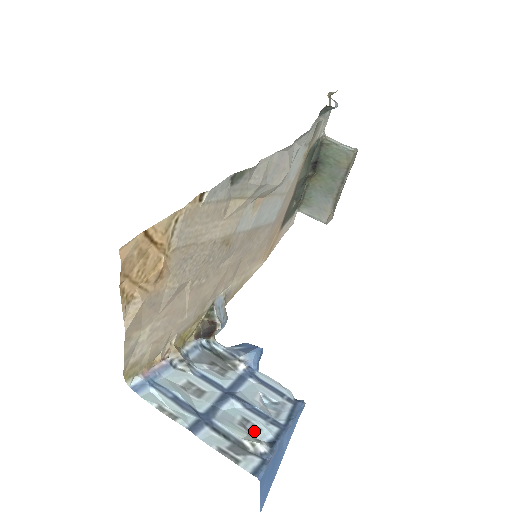
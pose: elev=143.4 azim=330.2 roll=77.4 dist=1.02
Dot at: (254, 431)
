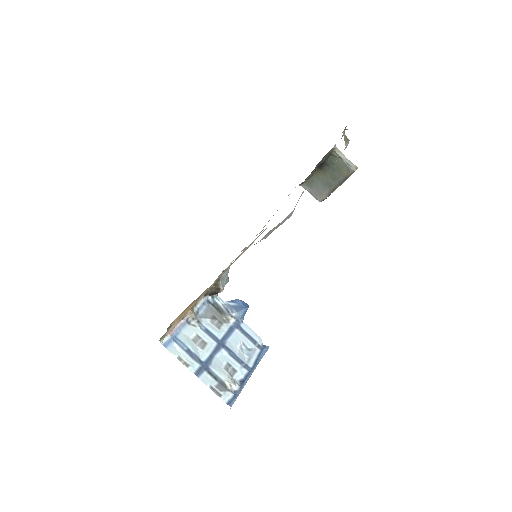
Dot at: (233, 373)
